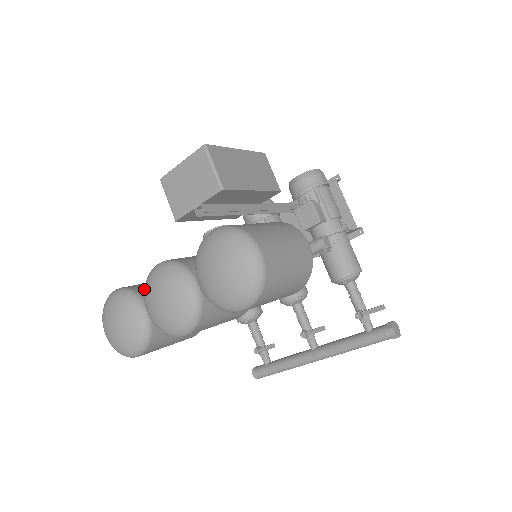
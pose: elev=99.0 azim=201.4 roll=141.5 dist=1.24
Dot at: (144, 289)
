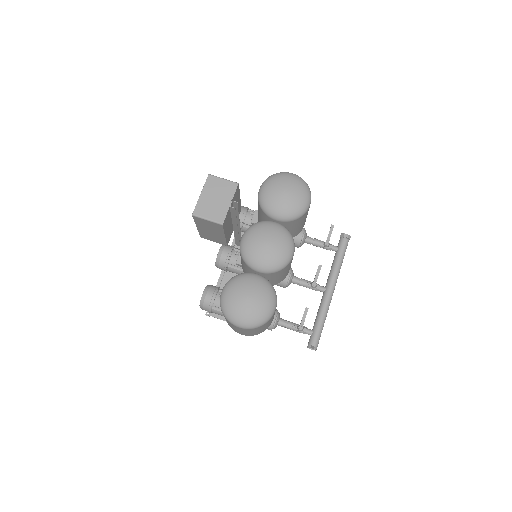
Dot at: (246, 258)
